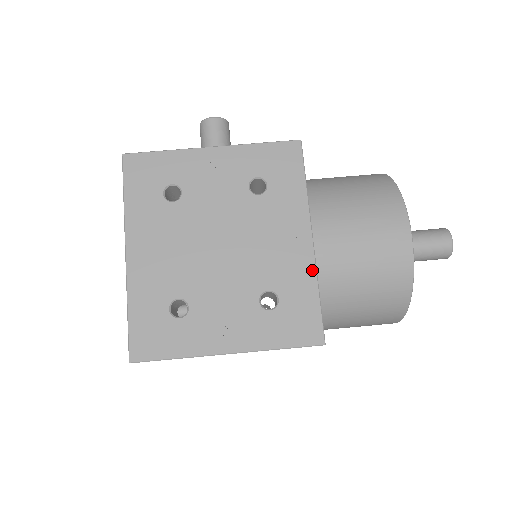
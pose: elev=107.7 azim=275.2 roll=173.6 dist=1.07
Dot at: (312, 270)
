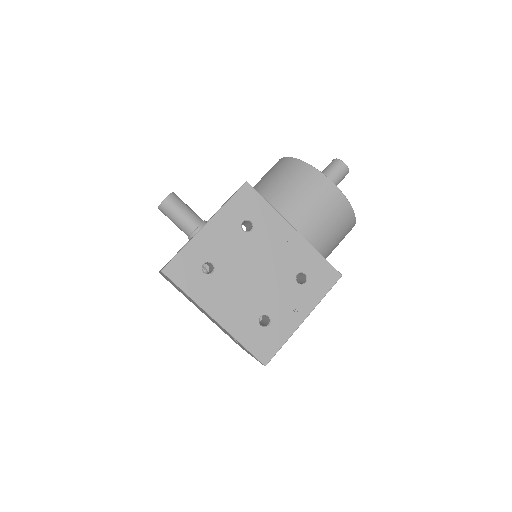
Dot at: (308, 246)
